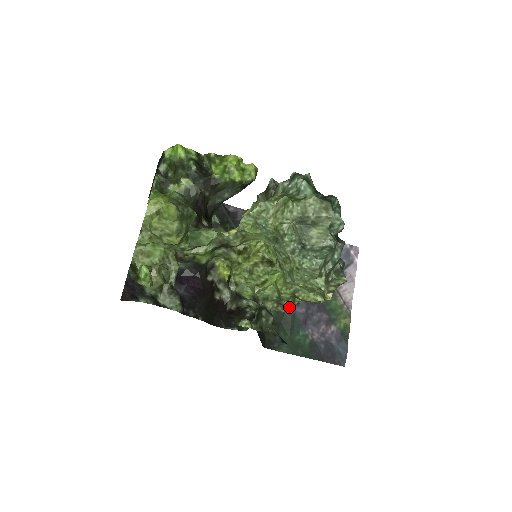
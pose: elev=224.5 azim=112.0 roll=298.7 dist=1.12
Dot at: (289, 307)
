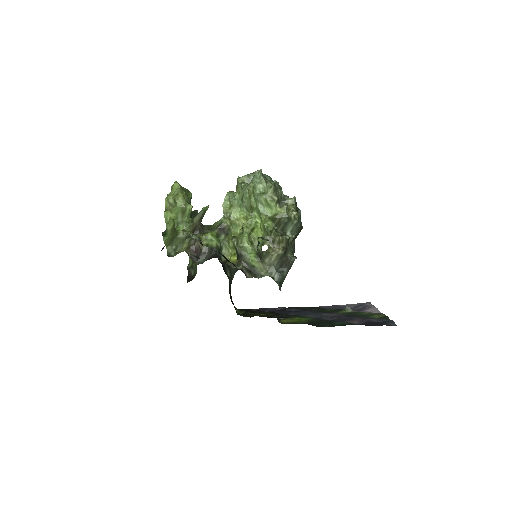
Dot at: (278, 237)
